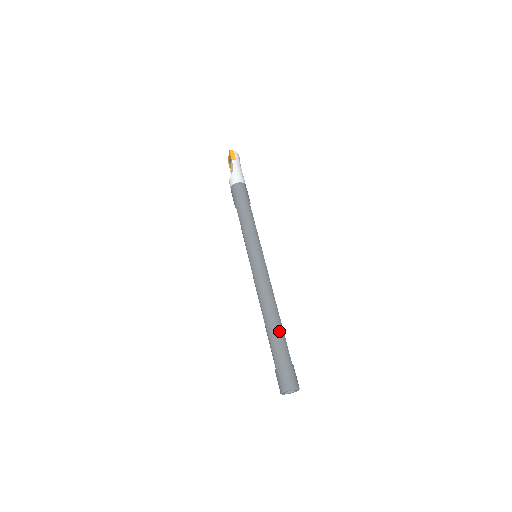
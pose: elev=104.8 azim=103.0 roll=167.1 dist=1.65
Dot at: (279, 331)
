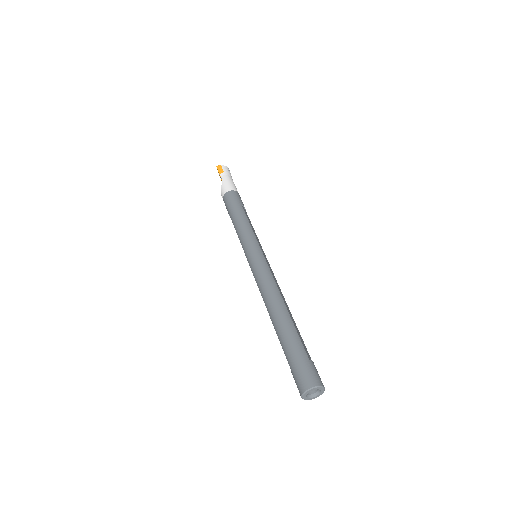
Dot at: (287, 325)
